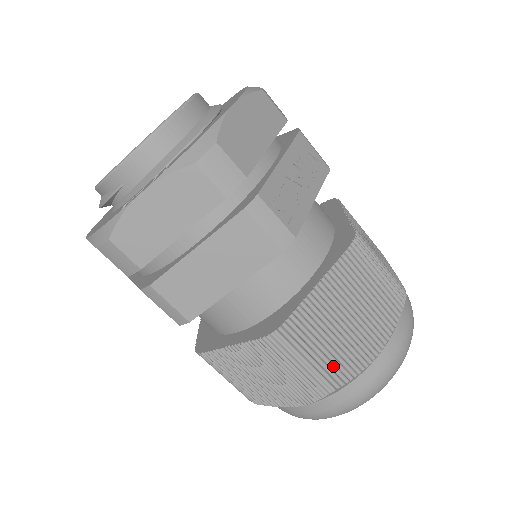
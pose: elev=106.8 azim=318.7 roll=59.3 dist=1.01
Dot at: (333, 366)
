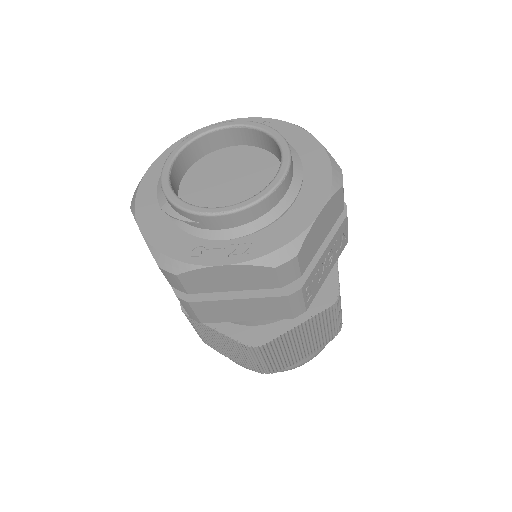
Dot at: (277, 364)
